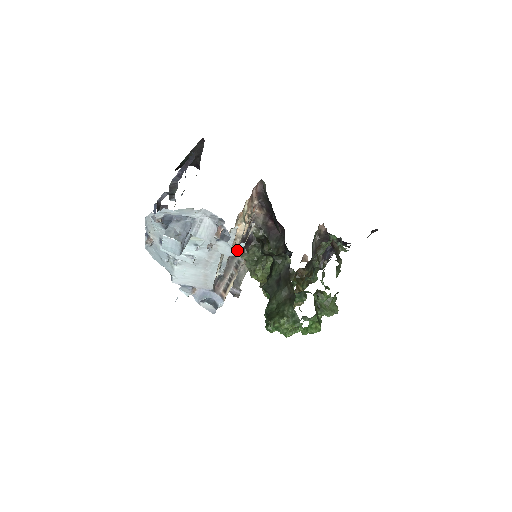
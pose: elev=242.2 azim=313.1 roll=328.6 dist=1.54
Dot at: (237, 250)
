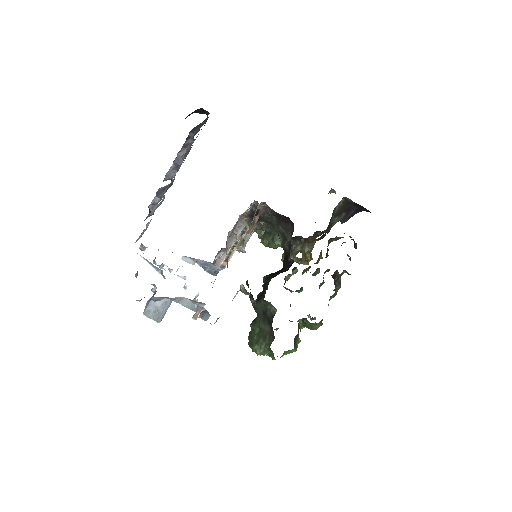
Dot at: occluded
